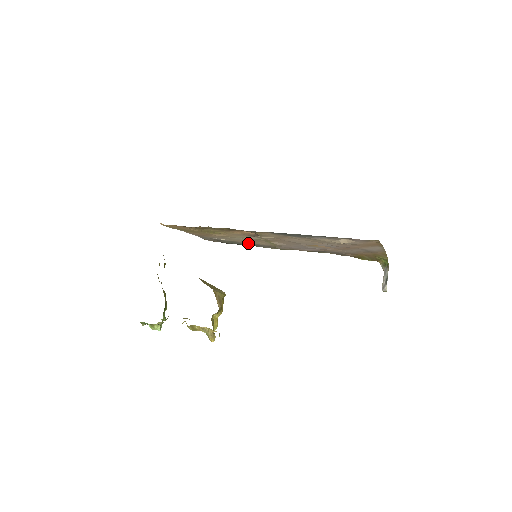
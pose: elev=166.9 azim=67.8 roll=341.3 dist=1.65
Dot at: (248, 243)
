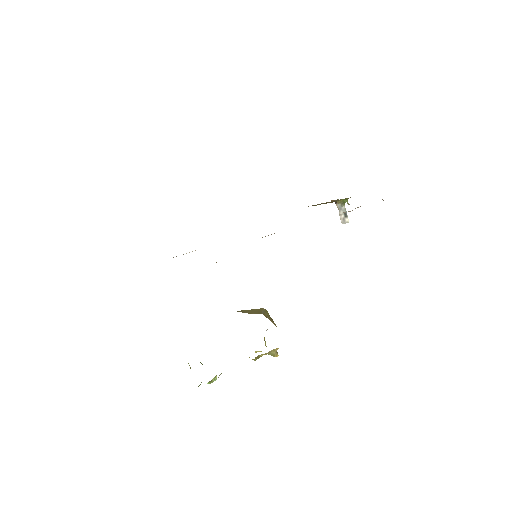
Dot at: occluded
